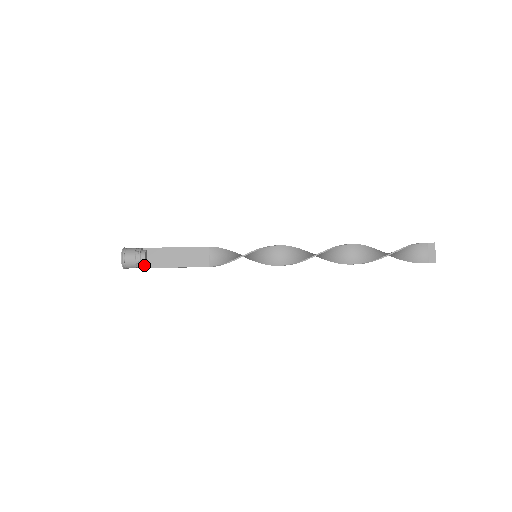
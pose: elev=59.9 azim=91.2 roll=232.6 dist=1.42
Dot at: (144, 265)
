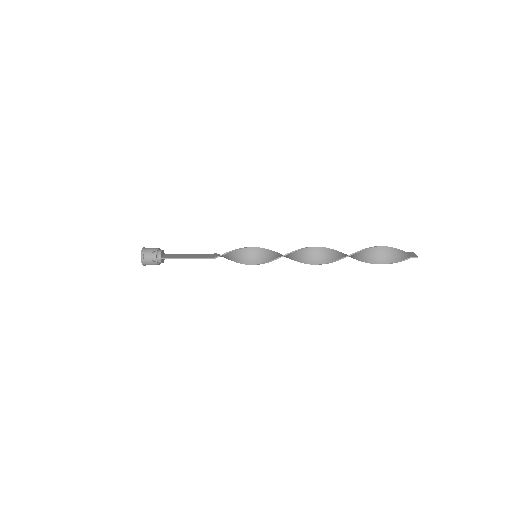
Dot at: occluded
